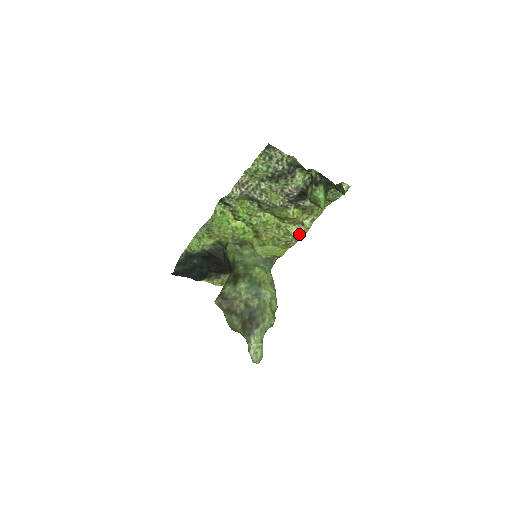
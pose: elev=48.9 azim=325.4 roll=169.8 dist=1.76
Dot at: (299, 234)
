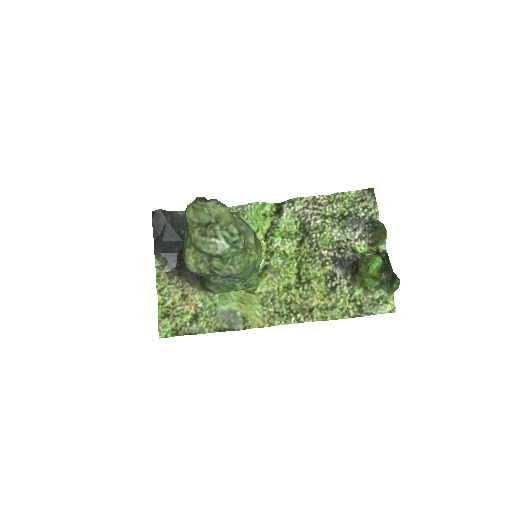
Dot at: (299, 312)
